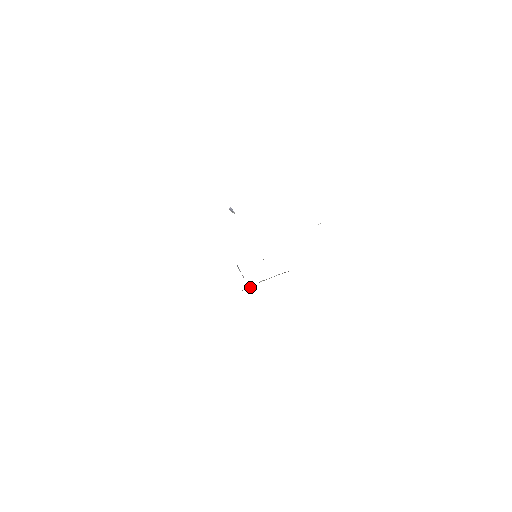
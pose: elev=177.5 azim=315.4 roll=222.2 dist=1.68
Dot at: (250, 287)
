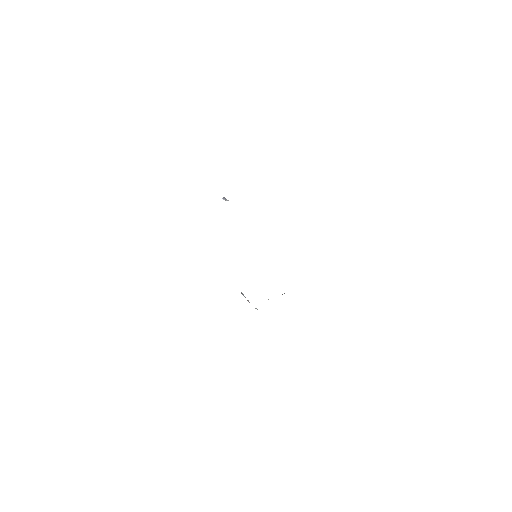
Dot at: occluded
